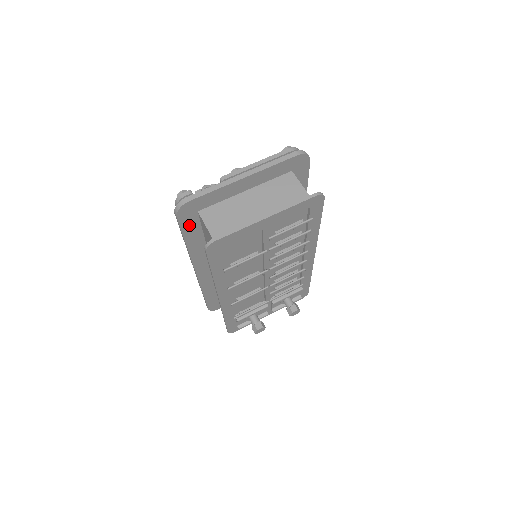
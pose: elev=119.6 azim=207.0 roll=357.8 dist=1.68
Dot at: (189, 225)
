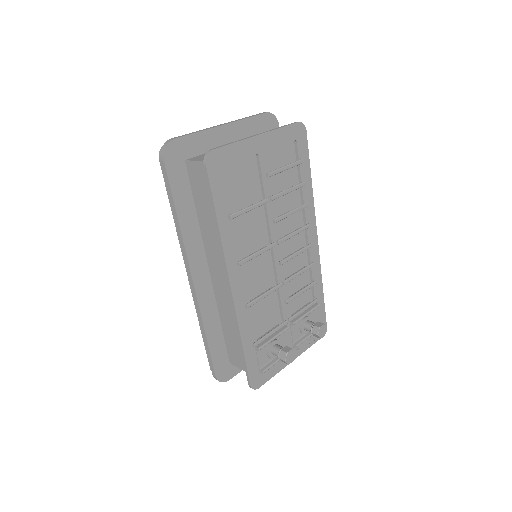
Dot at: (178, 182)
